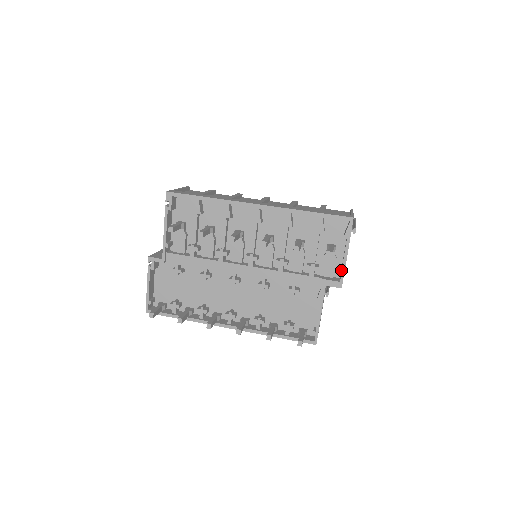
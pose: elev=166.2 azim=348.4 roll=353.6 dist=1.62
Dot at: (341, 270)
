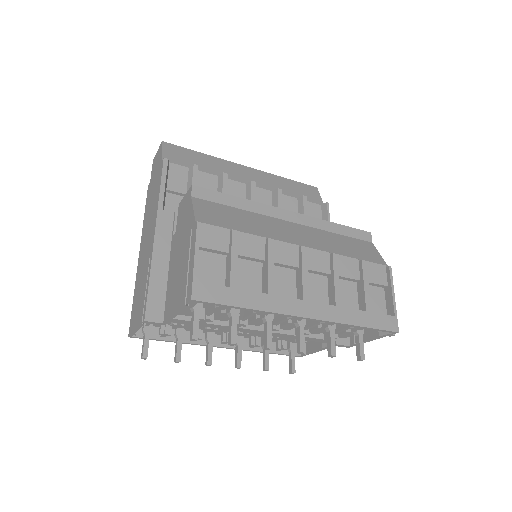
Dot at: occluded
